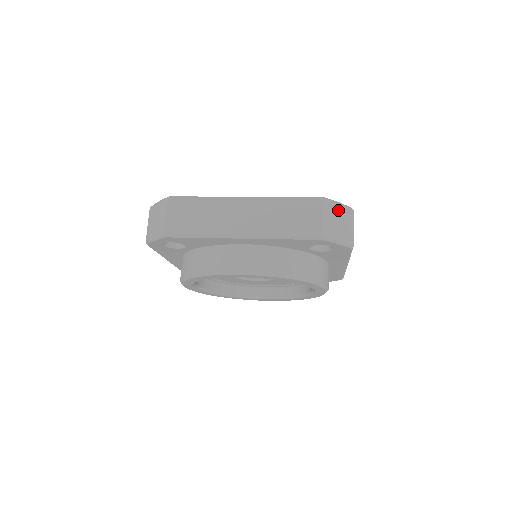
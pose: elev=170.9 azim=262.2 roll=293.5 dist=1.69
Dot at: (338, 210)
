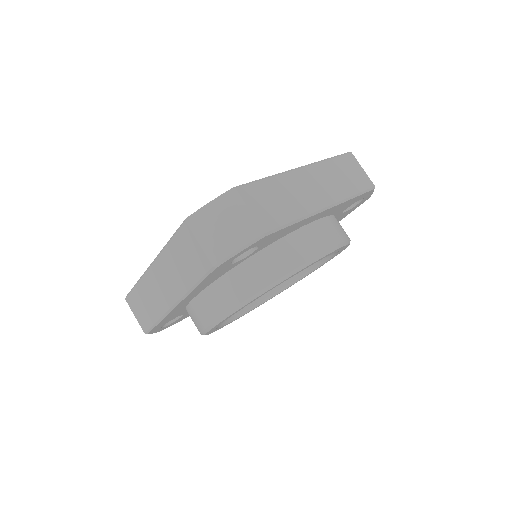
Dot at: occluded
